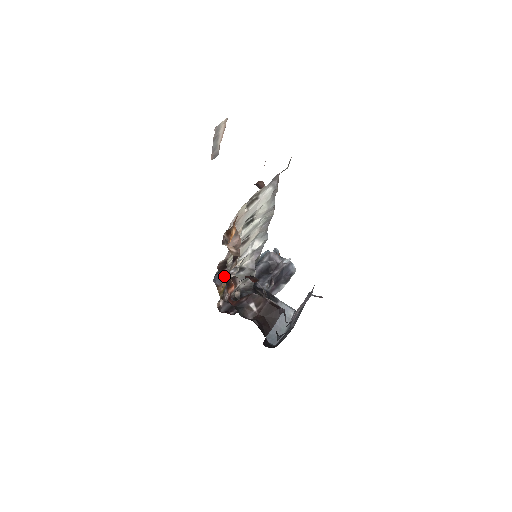
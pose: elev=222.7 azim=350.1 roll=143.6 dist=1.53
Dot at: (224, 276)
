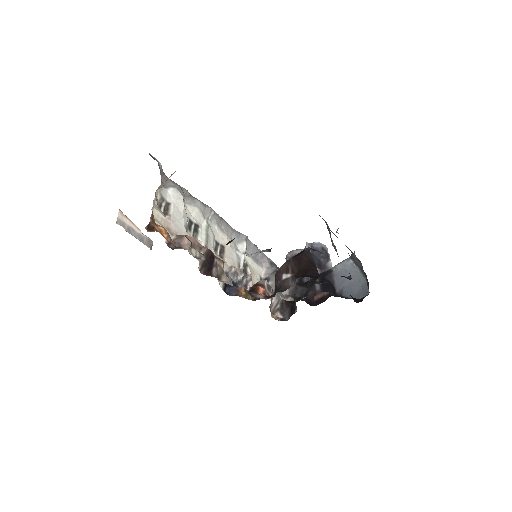
Dot at: (222, 277)
